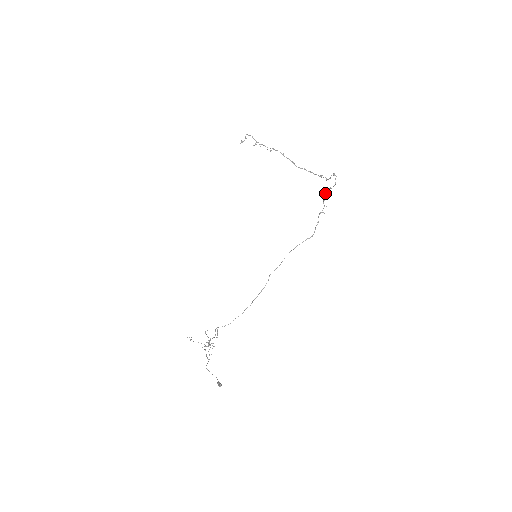
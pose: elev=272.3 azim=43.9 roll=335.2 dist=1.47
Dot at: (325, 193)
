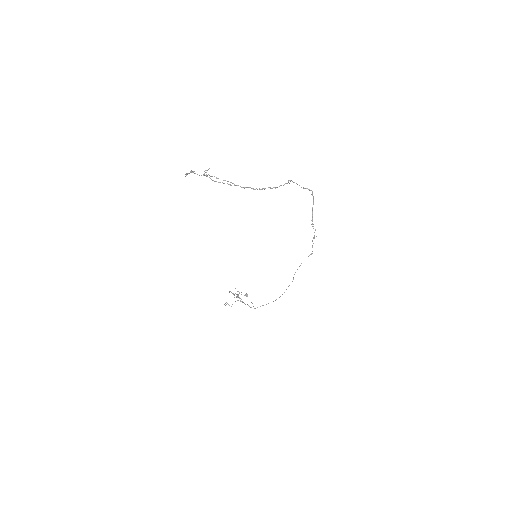
Dot at: (312, 220)
